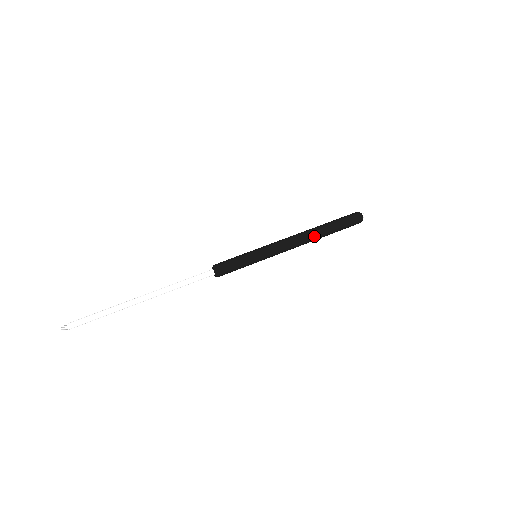
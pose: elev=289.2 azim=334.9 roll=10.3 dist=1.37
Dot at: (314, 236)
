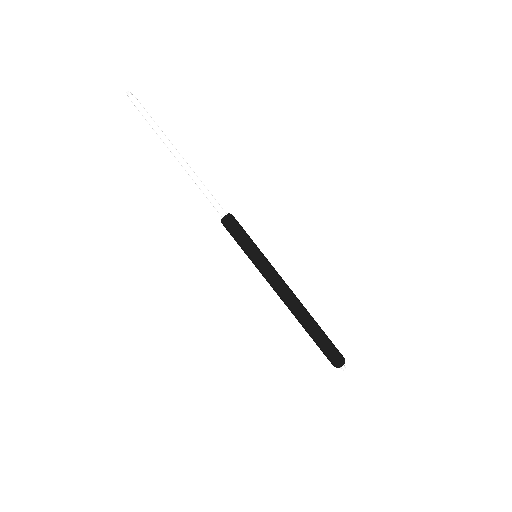
Dot at: (302, 311)
